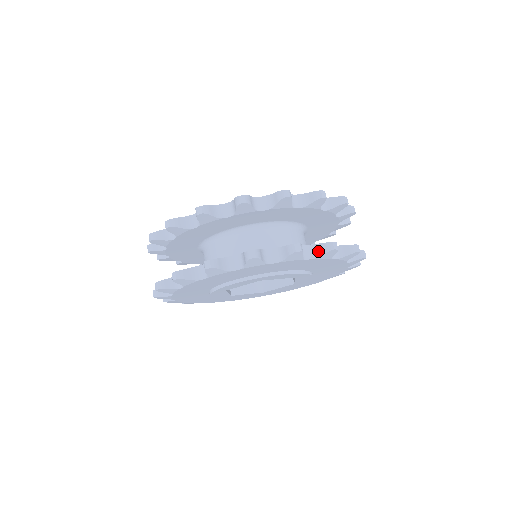
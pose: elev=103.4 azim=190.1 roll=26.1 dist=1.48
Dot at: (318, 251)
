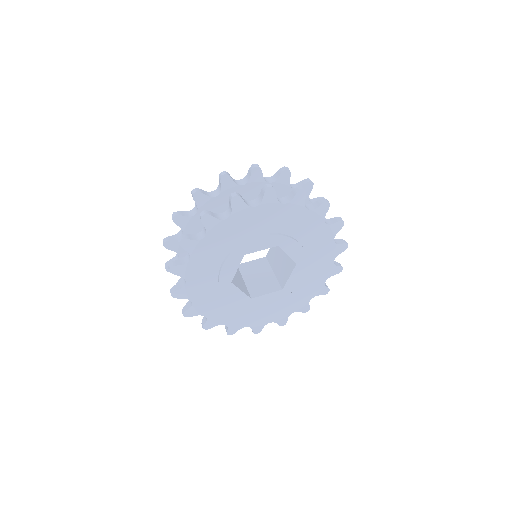
Dot at: (331, 222)
